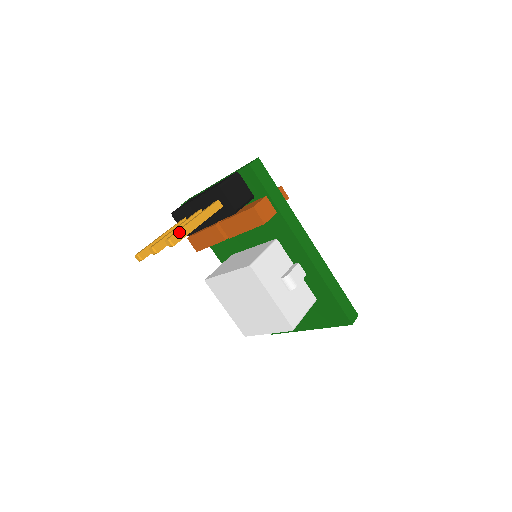
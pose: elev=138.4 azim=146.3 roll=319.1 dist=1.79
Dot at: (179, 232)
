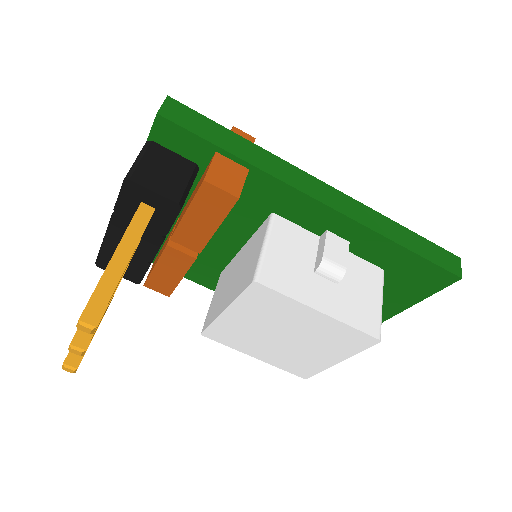
Dot at: (94, 297)
